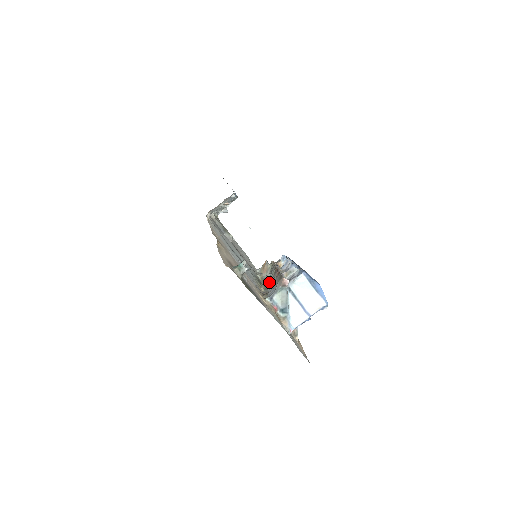
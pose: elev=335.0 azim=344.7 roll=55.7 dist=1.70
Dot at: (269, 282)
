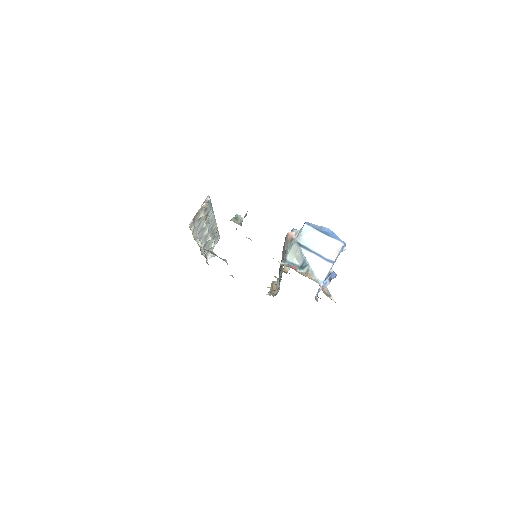
Dot at: occluded
